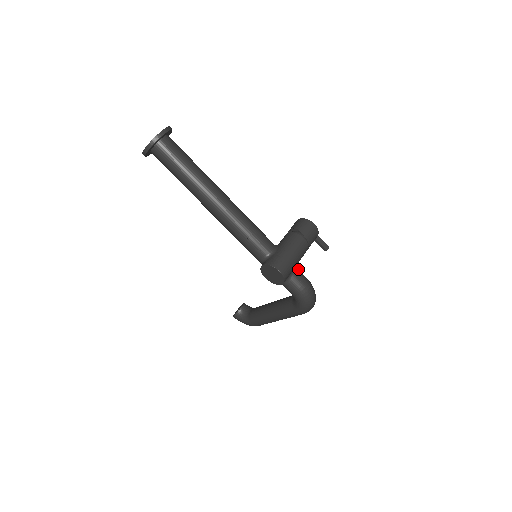
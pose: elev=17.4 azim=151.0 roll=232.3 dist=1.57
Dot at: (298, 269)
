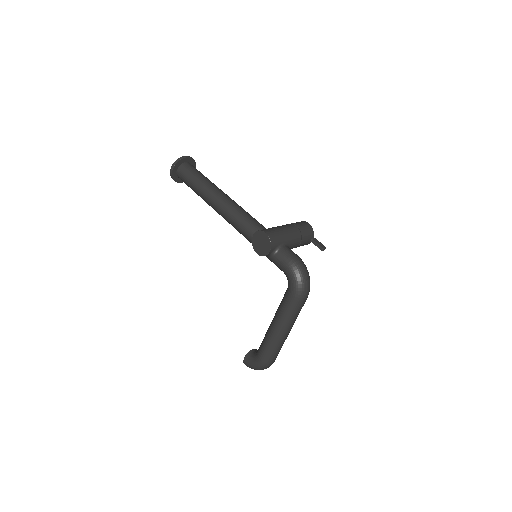
Dot at: occluded
